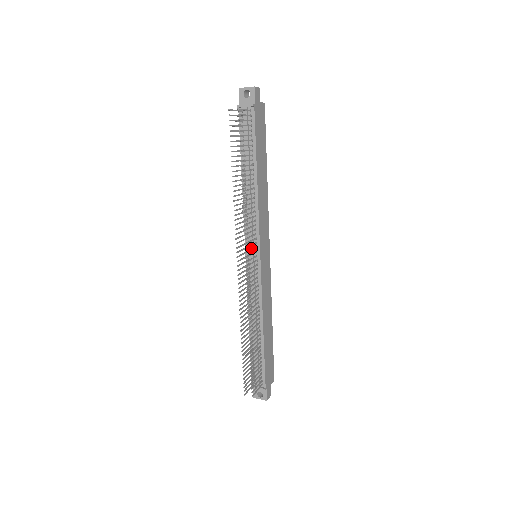
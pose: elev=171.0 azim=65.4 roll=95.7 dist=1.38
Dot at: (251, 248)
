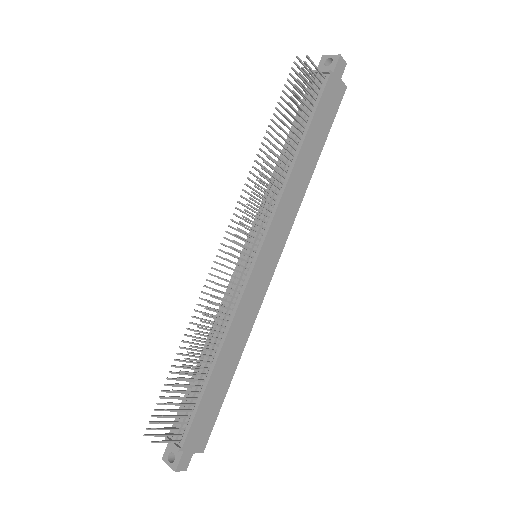
Dot at: (253, 238)
